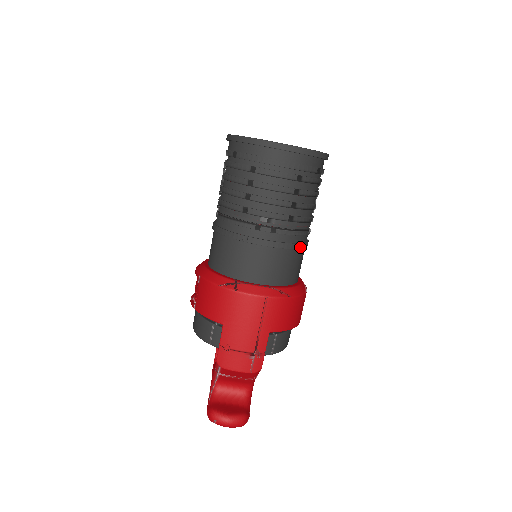
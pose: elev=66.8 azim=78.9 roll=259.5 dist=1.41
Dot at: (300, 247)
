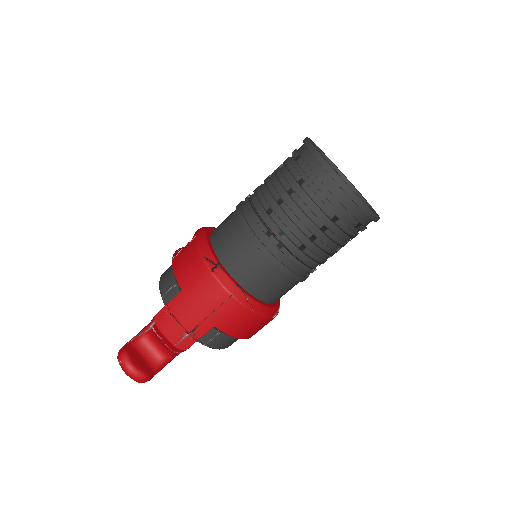
Dot at: (294, 277)
